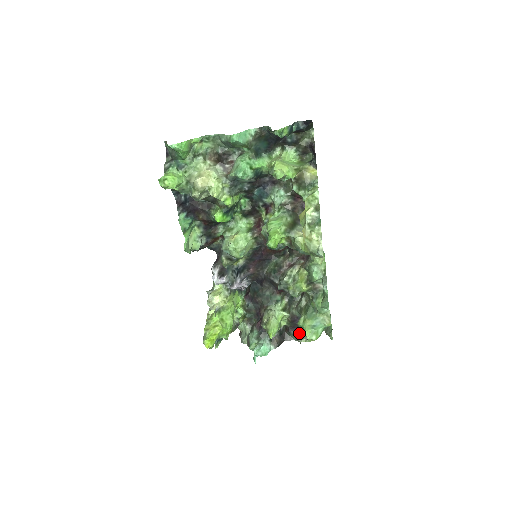
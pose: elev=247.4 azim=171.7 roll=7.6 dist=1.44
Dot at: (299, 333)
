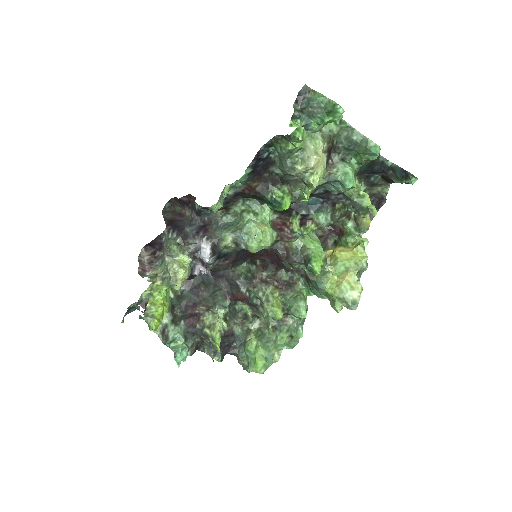
Dot at: occluded
